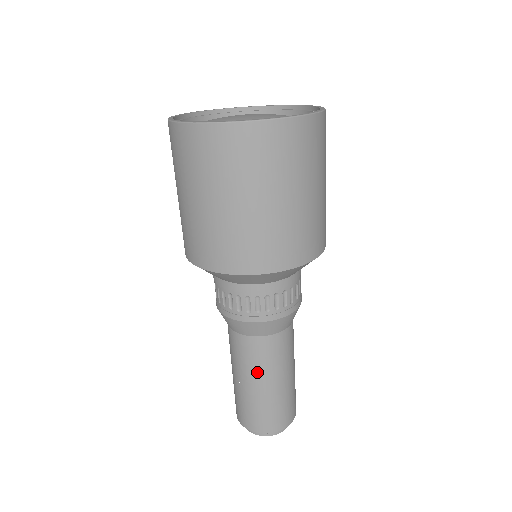
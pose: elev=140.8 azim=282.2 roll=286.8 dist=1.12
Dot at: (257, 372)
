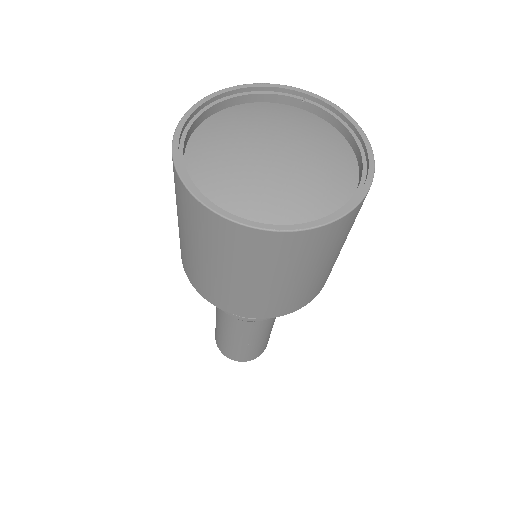
Dot at: (269, 329)
